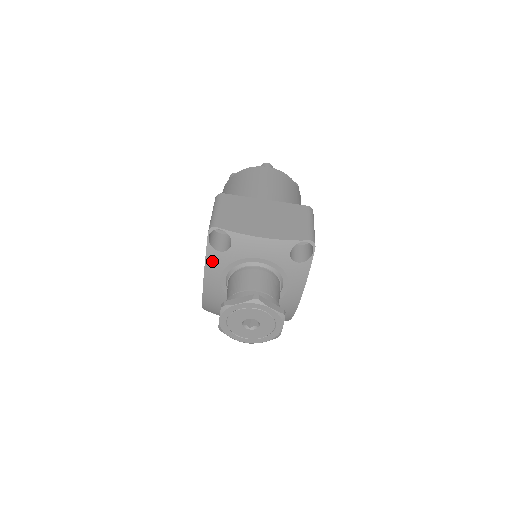
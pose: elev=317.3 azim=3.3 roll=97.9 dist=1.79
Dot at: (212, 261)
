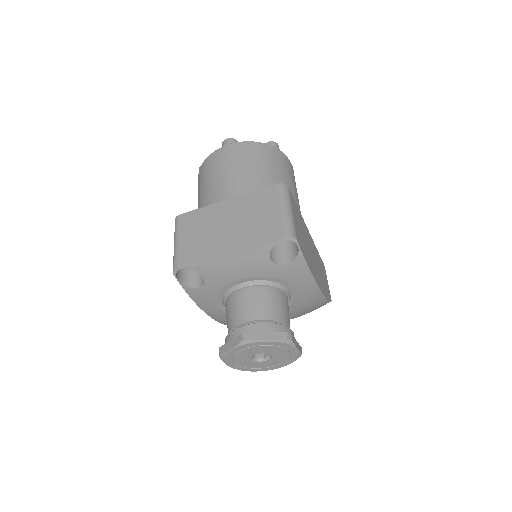
Dot at: (198, 298)
